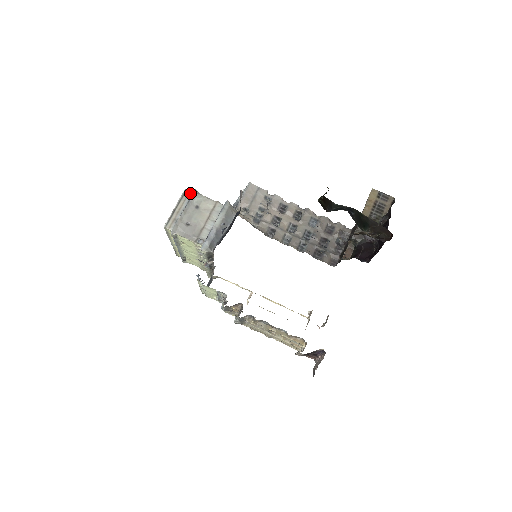
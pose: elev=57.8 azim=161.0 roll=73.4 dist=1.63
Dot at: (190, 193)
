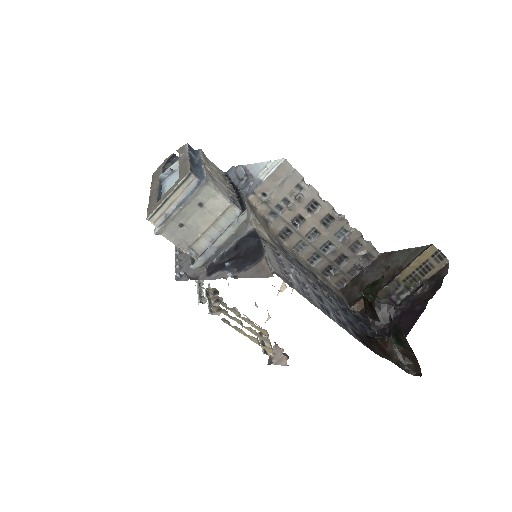
Dot at: (196, 180)
